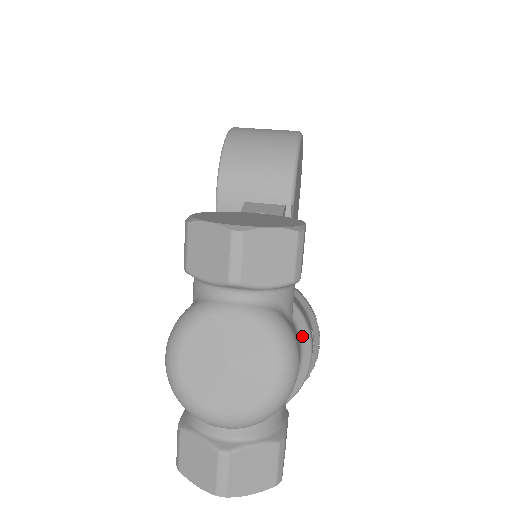
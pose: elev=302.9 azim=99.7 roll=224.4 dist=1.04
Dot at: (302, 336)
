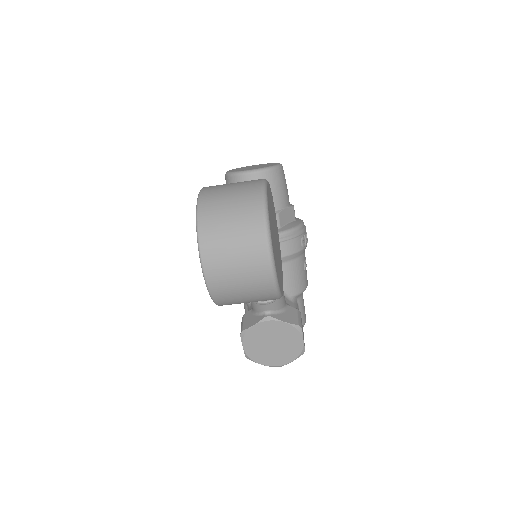
Dot at: occluded
